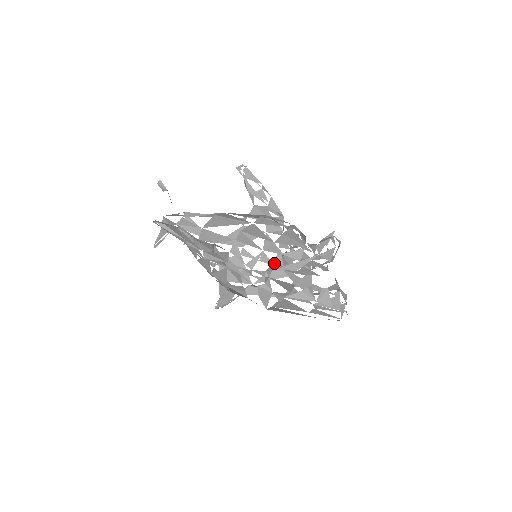
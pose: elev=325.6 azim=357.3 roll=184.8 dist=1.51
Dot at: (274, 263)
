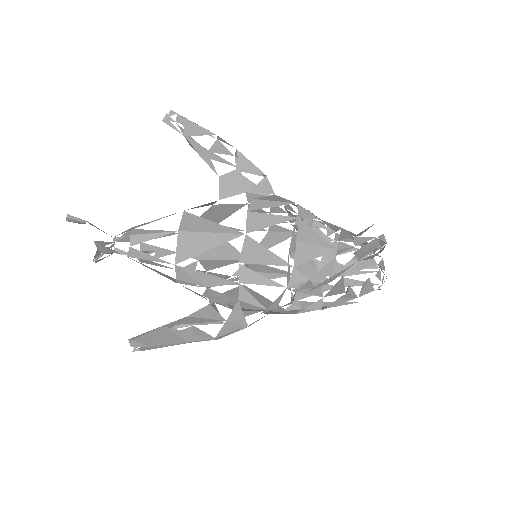
Dot at: occluded
